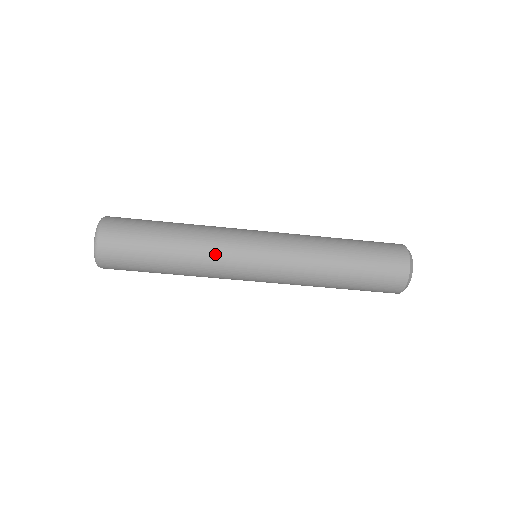
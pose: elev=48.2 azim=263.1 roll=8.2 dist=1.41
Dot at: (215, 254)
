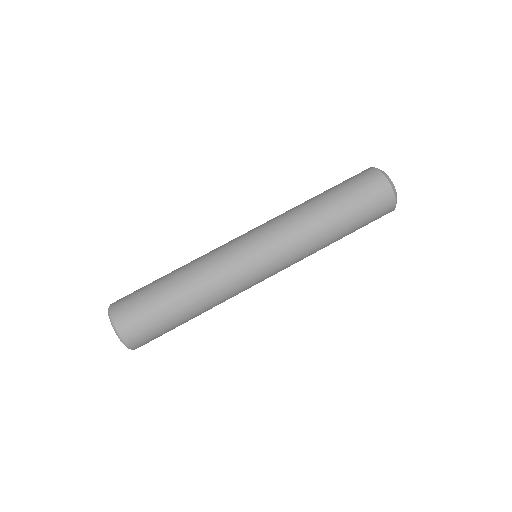
Dot at: (217, 268)
